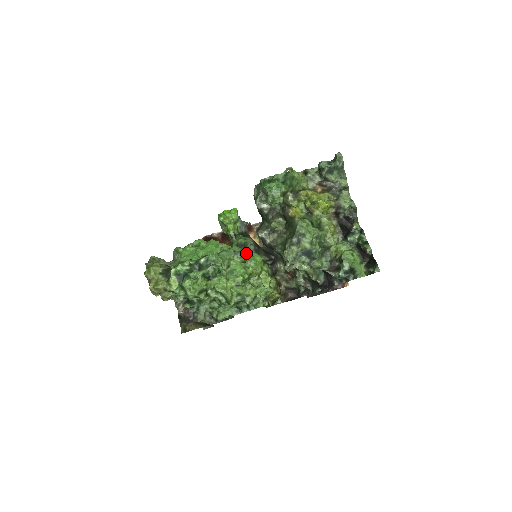
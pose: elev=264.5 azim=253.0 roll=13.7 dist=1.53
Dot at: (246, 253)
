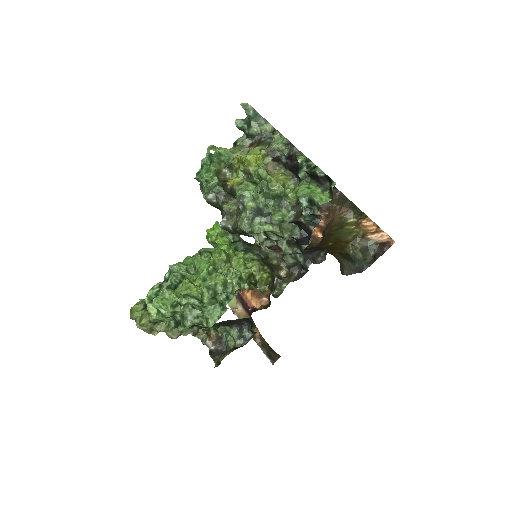
Dot at: occluded
